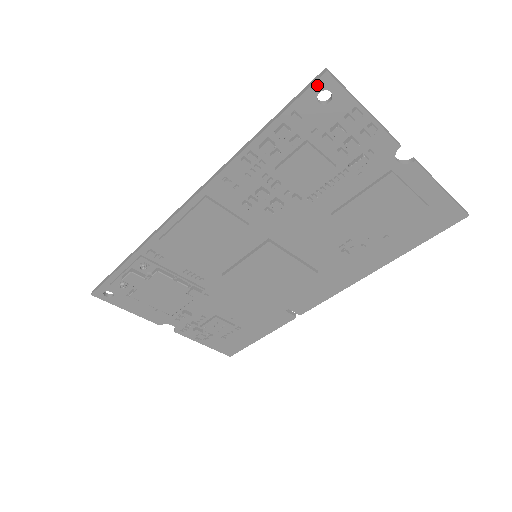
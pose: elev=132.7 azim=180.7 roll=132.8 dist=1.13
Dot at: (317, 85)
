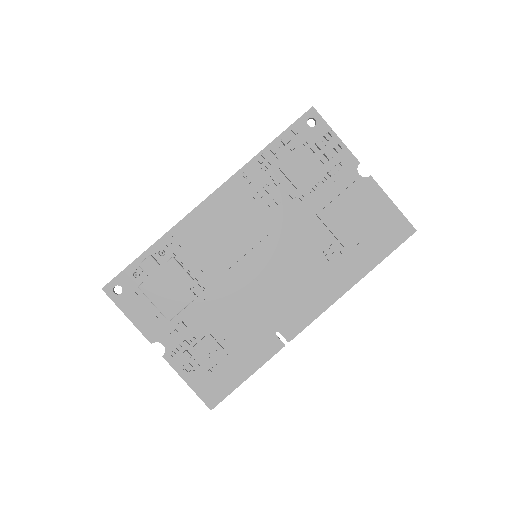
Dot at: (307, 114)
